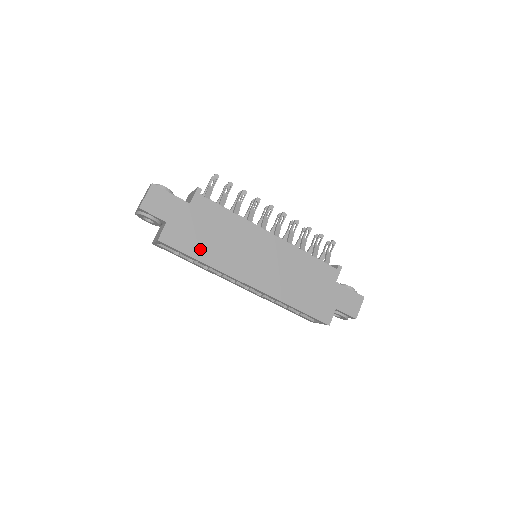
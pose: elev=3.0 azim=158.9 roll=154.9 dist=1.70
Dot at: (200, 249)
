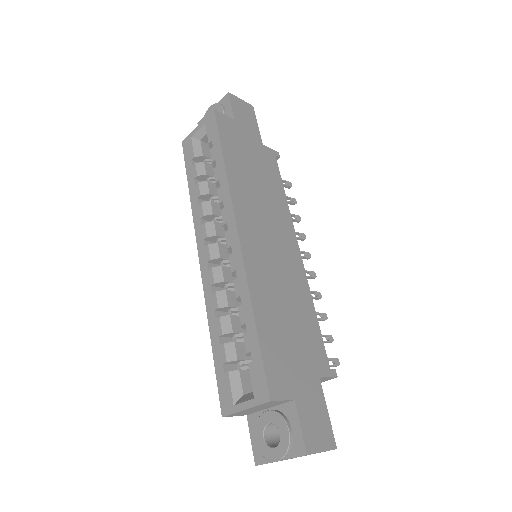
Dot at: (234, 159)
